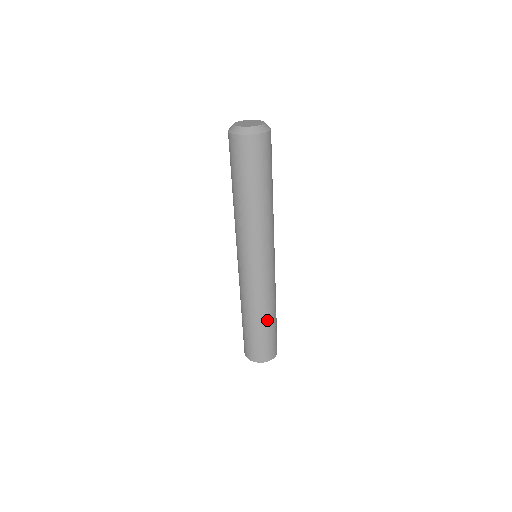
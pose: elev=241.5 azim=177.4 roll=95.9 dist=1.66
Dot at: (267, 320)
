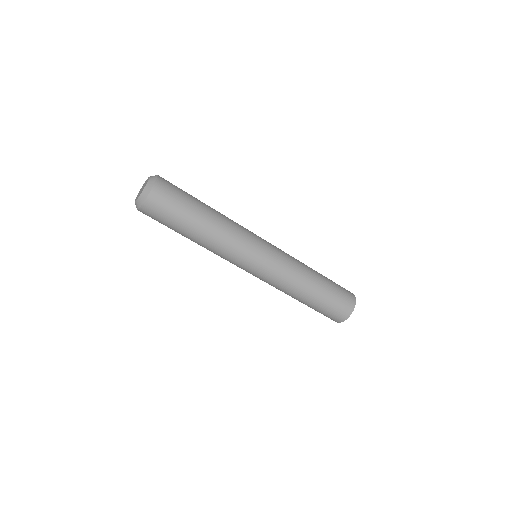
Dot at: (309, 296)
